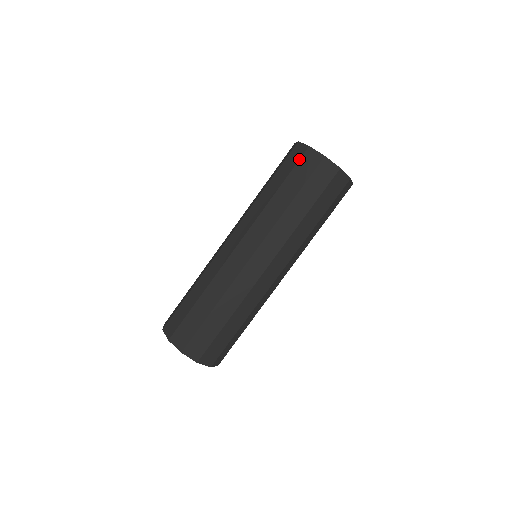
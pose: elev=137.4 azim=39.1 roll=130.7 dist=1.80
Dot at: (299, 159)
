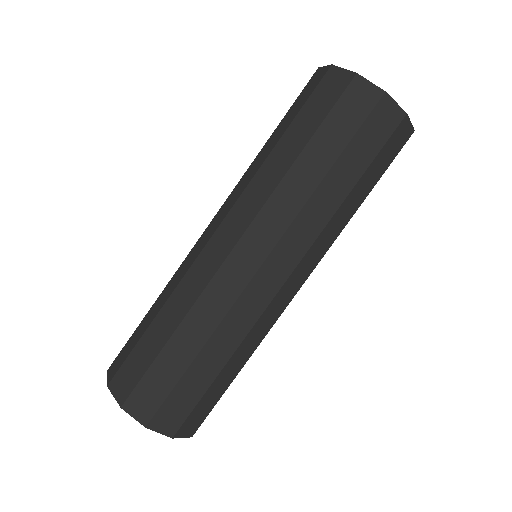
Dot at: occluded
